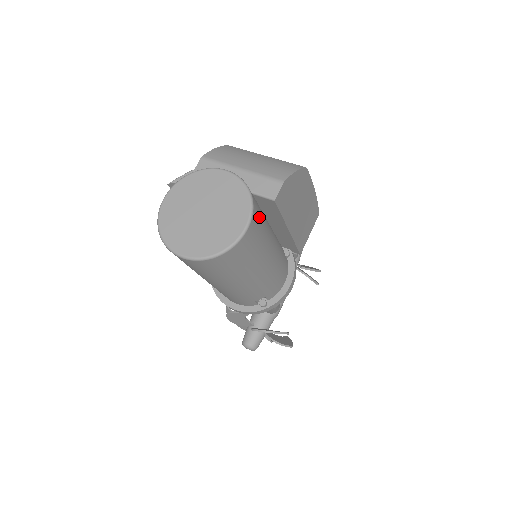
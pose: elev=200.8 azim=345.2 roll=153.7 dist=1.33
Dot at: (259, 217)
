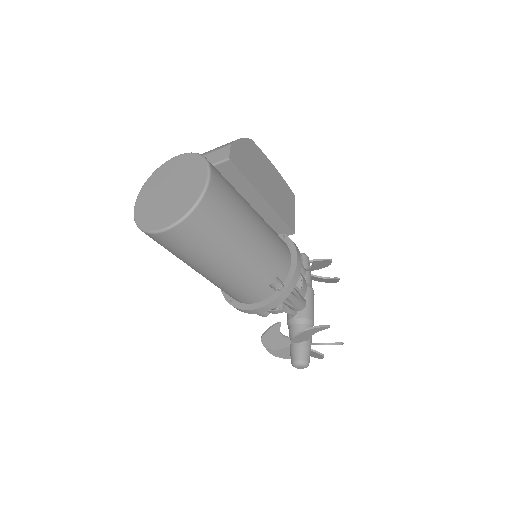
Dot at: (221, 176)
